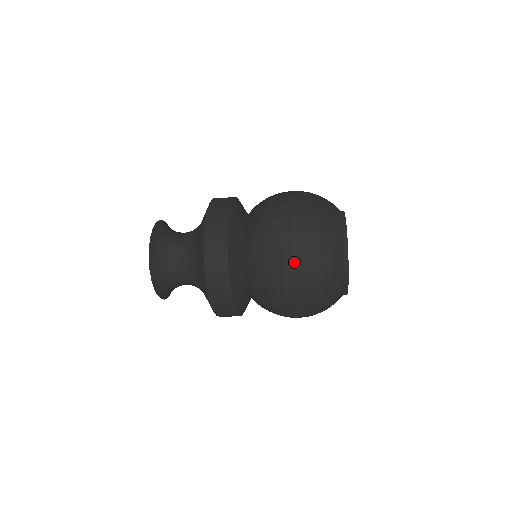
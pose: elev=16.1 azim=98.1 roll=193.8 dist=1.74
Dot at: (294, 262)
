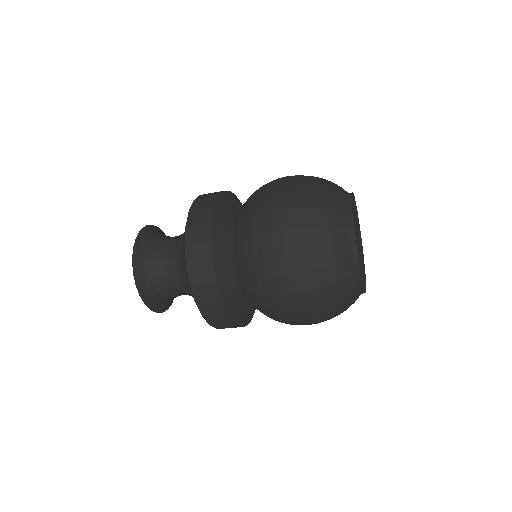
Dot at: (284, 201)
